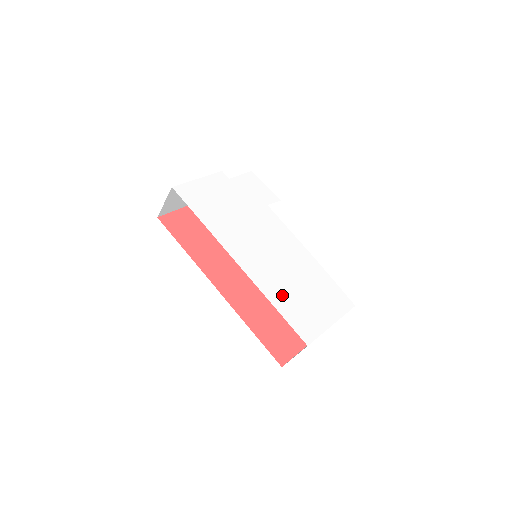
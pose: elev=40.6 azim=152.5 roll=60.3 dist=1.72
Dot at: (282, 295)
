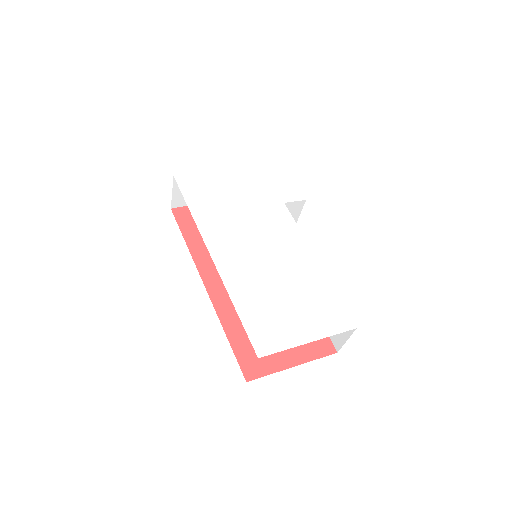
Dot at: (252, 297)
